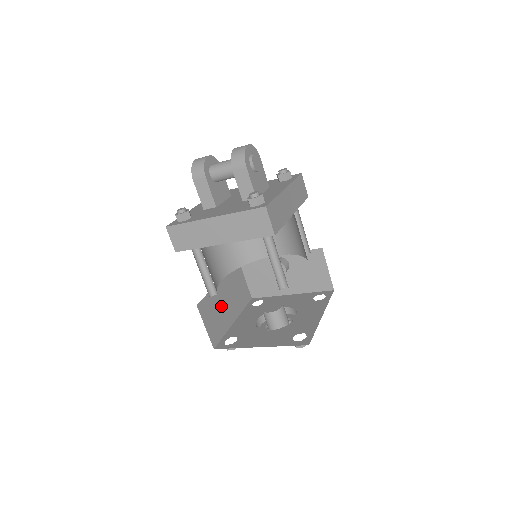
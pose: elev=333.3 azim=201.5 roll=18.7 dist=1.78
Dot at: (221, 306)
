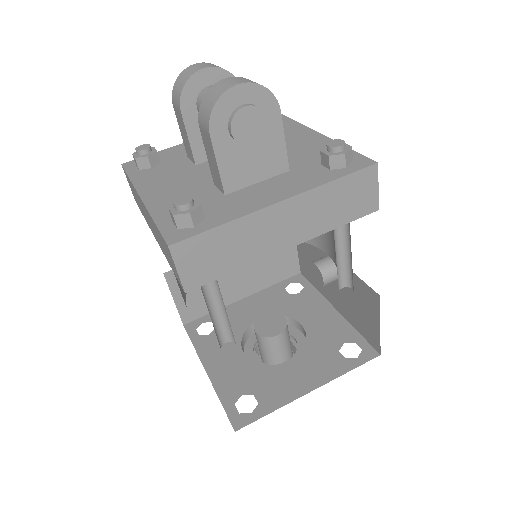
Dot at: occluded
